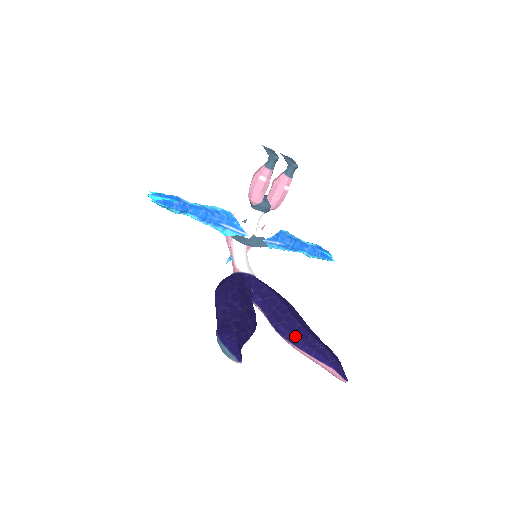
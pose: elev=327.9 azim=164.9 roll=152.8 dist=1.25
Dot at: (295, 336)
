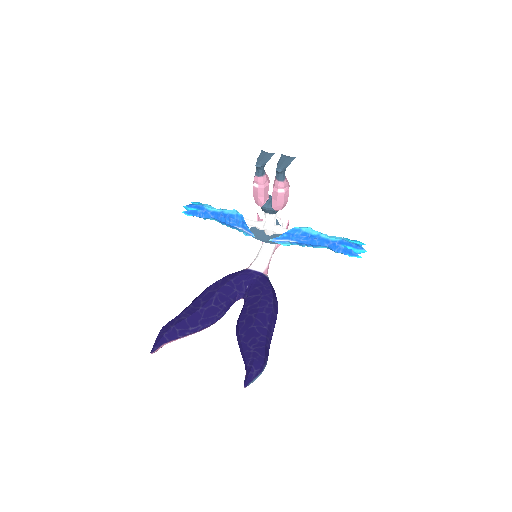
Dot at: (240, 336)
